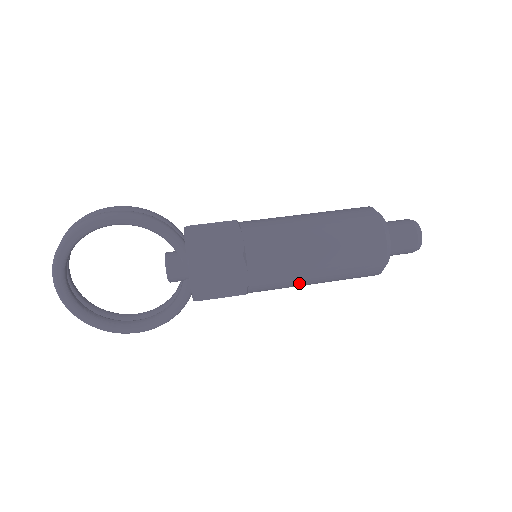
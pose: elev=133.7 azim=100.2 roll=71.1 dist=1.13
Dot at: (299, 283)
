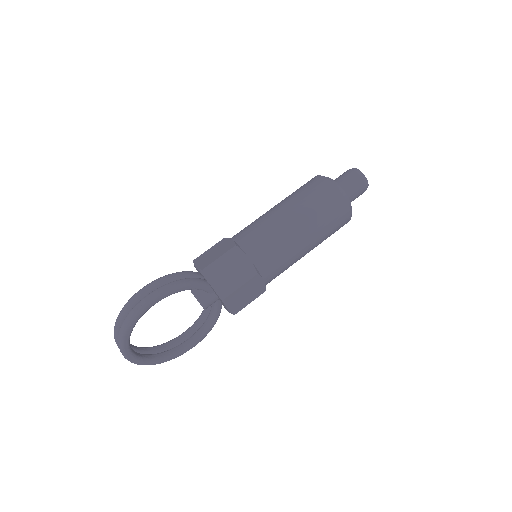
Dot at: occluded
